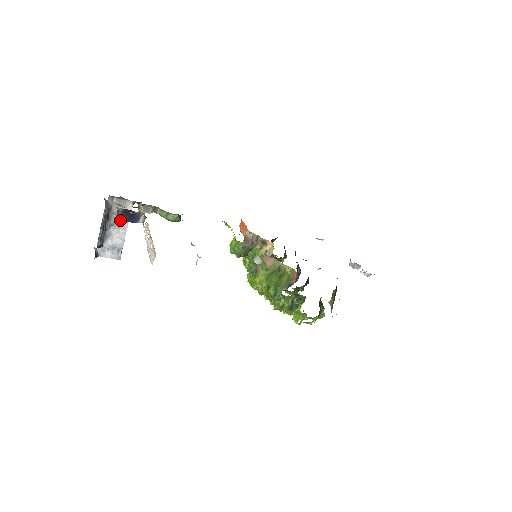
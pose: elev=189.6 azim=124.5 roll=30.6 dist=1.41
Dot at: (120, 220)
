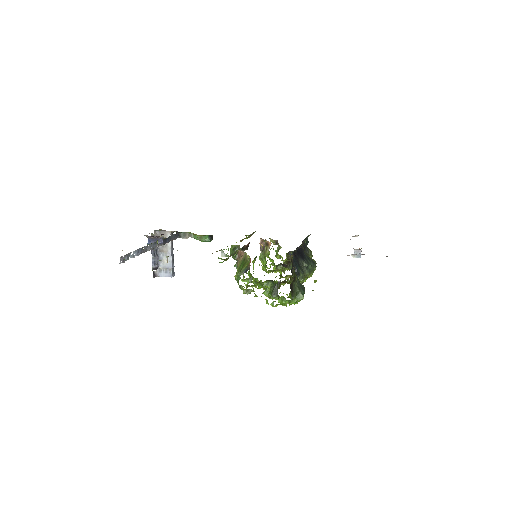
Dot at: occluded
